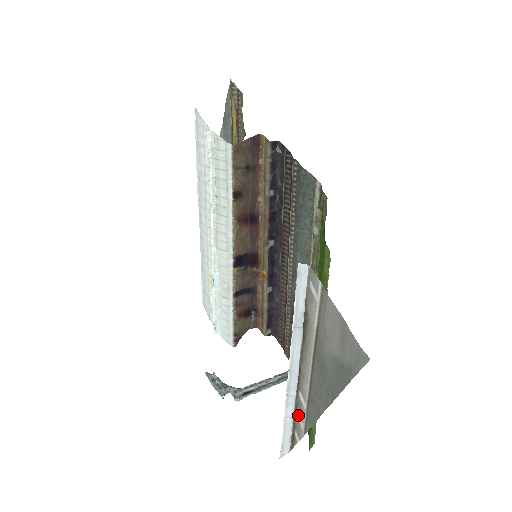
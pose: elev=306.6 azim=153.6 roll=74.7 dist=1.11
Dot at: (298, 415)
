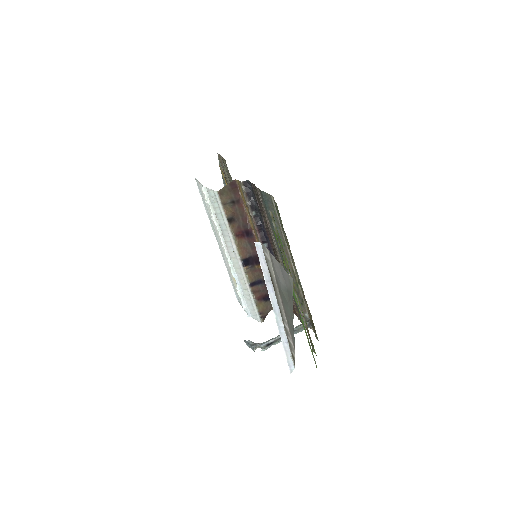
Dot at: (289, 338)
